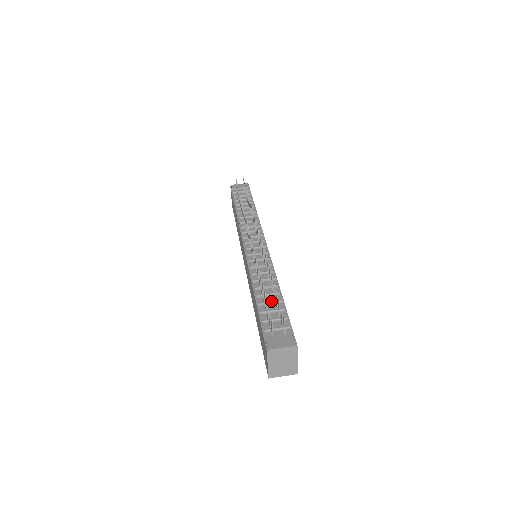
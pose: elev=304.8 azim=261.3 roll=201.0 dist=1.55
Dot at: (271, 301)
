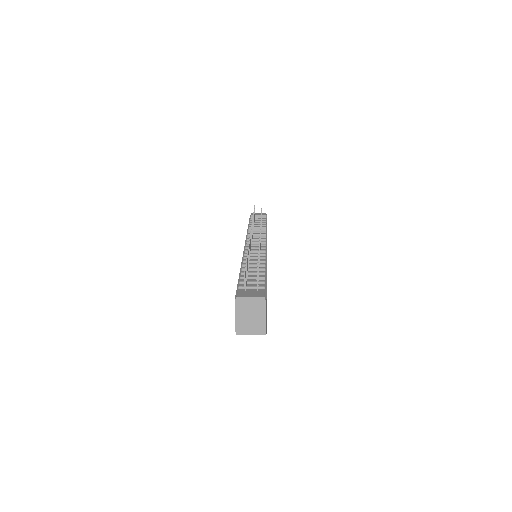
Dot at: (254, 272)
